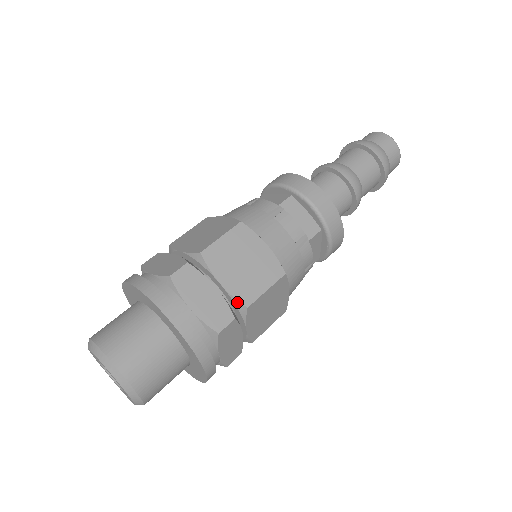
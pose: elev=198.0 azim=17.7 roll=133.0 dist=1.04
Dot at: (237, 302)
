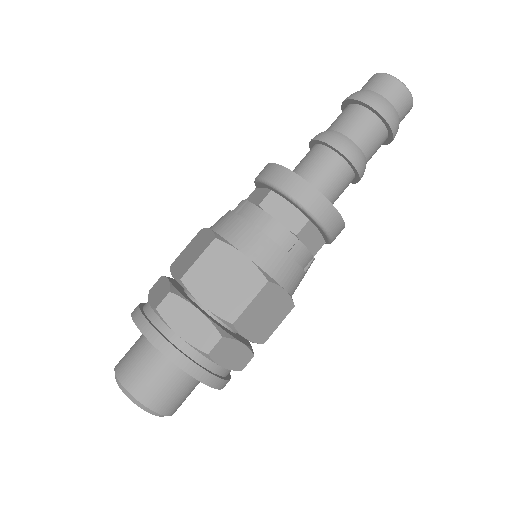
Dot at: occluded
